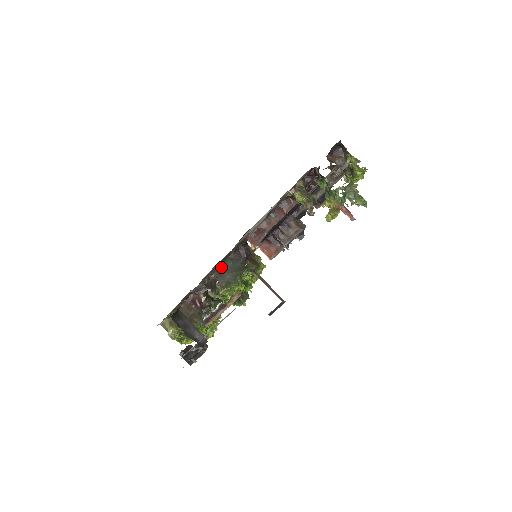
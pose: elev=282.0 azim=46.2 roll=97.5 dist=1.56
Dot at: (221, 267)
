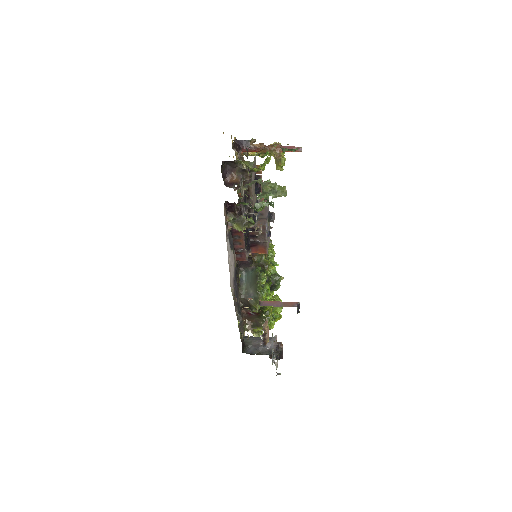
Dot at: (242, 286)
